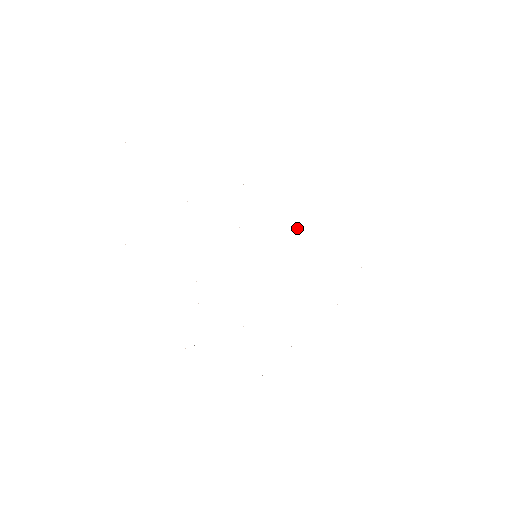
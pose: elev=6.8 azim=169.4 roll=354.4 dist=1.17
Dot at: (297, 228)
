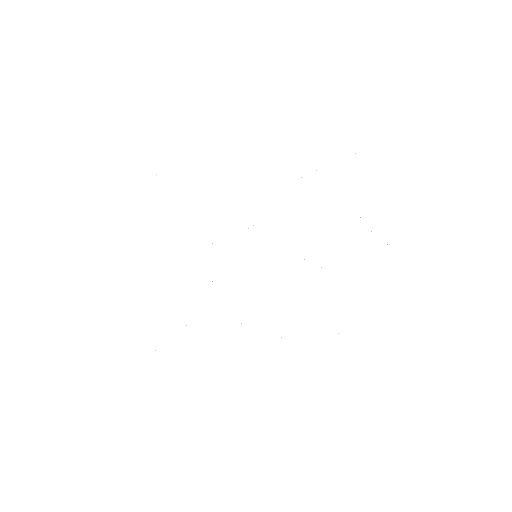
Dot at: occluded
